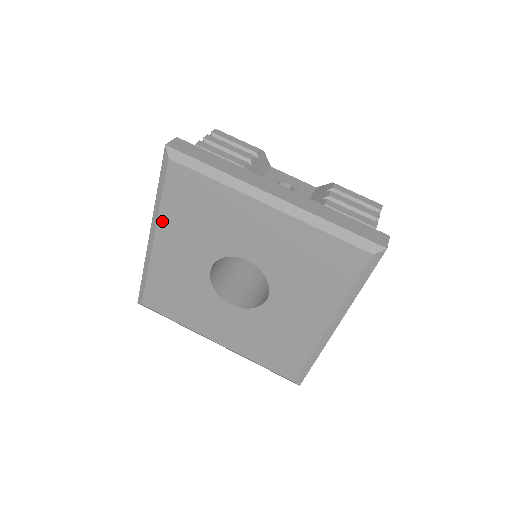
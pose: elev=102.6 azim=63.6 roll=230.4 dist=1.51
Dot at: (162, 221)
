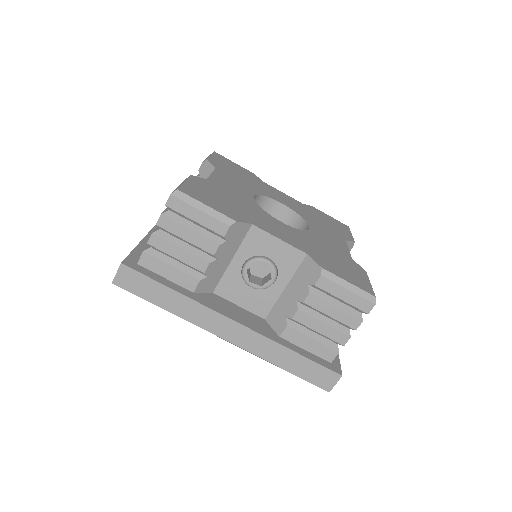
Dot at: occluded
